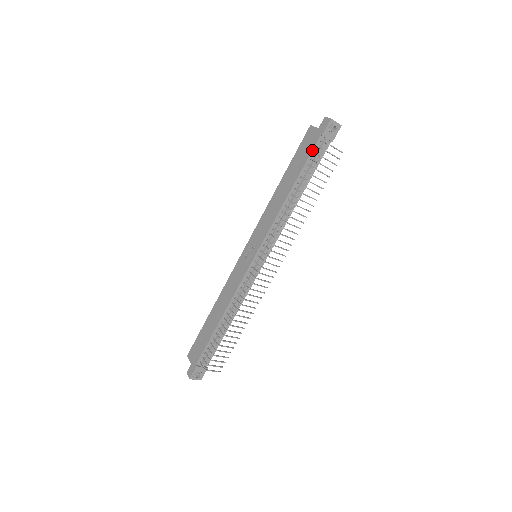
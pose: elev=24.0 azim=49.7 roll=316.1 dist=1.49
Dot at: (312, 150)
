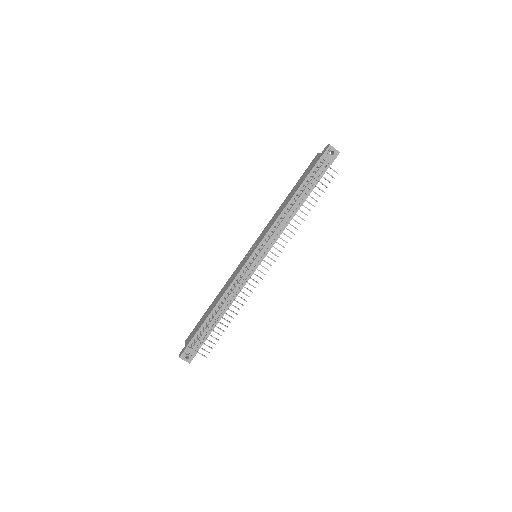
Dot at: (312, 169)
